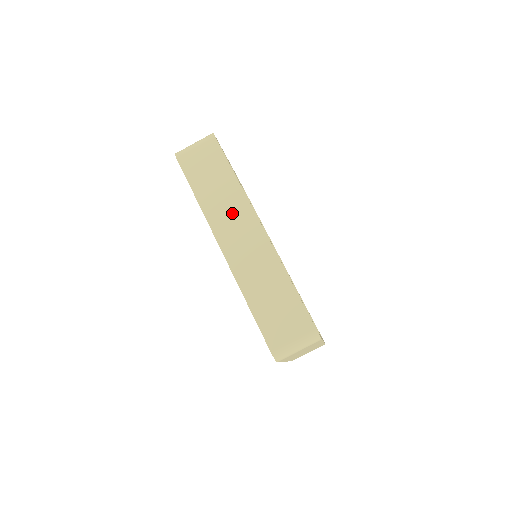
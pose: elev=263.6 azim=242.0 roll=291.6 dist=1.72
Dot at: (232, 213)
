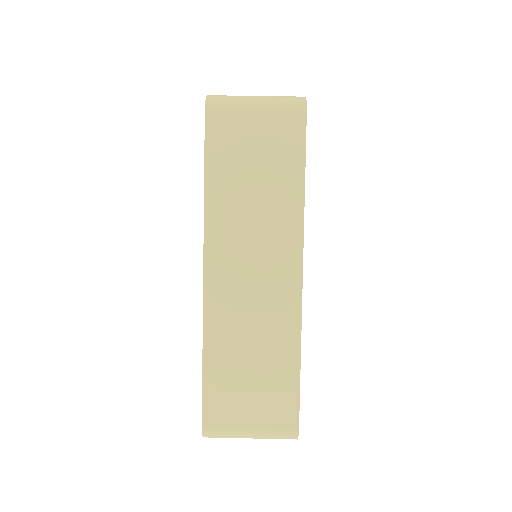
Dot at: occluded
